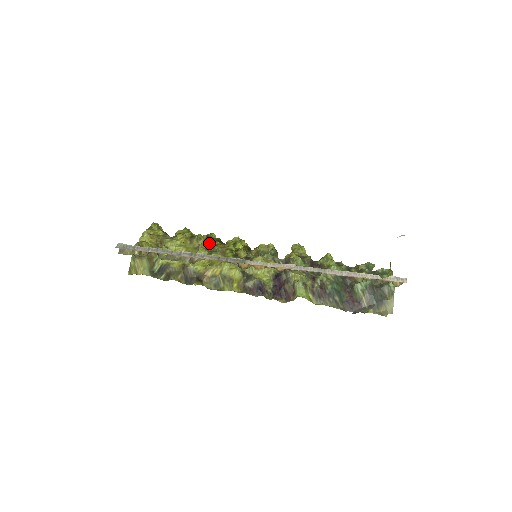
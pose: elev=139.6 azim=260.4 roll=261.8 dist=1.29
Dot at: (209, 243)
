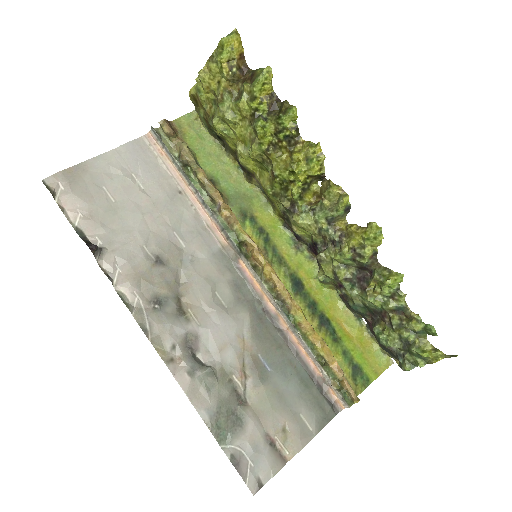
Dot at: (263, 149)
